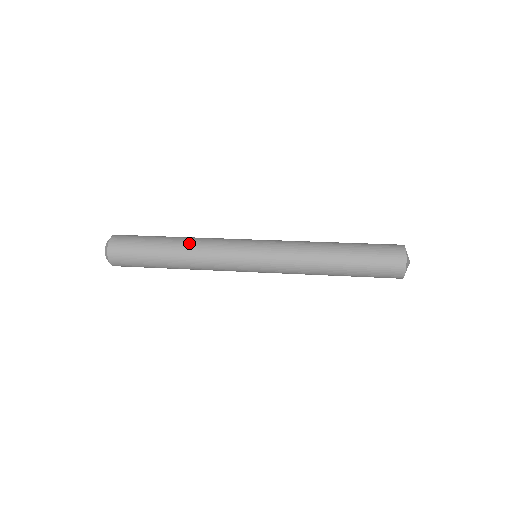
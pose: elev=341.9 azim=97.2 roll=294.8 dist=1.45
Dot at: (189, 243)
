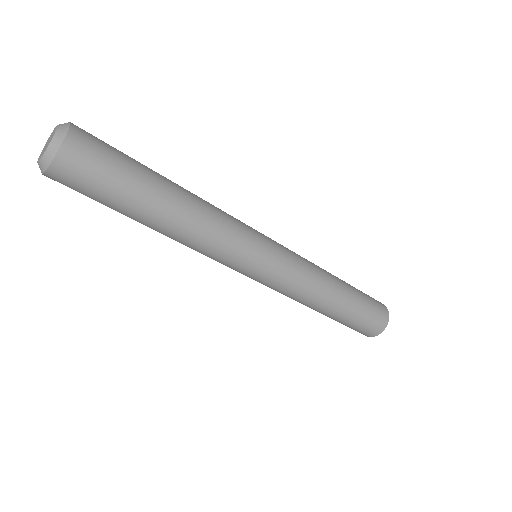
Dot at: occluded
